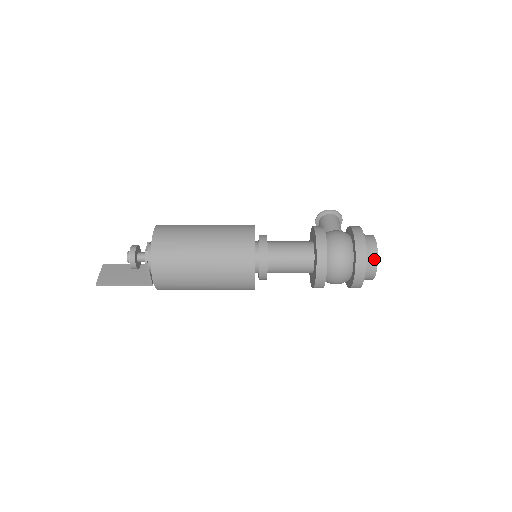
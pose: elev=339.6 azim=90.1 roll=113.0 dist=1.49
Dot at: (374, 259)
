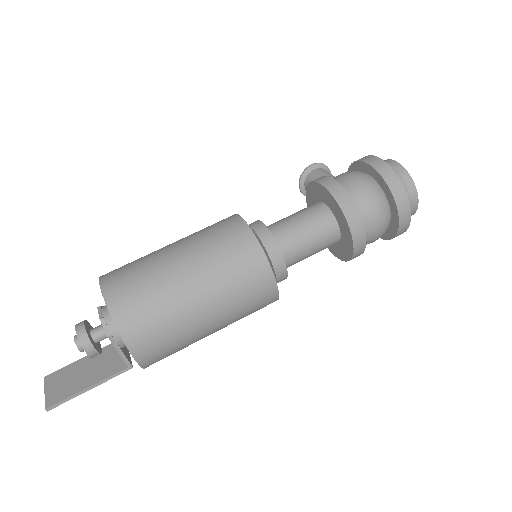
Dot at: (408, 182)
